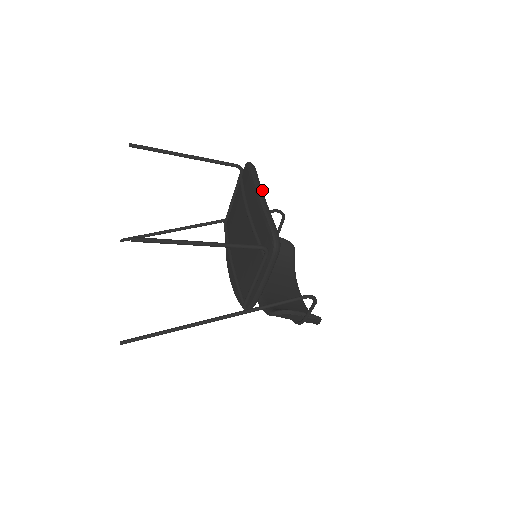
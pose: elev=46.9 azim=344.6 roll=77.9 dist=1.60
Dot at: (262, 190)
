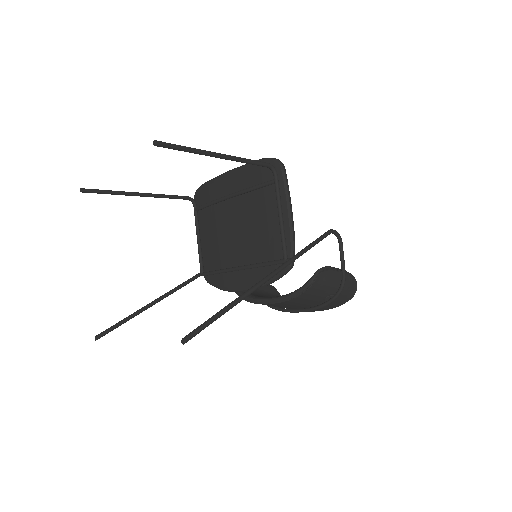
Dot at: occluded
